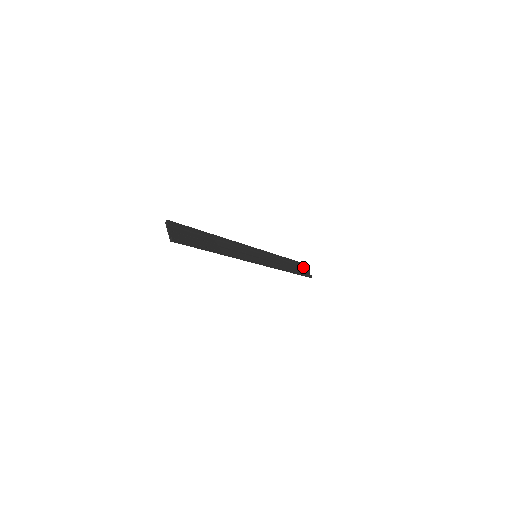
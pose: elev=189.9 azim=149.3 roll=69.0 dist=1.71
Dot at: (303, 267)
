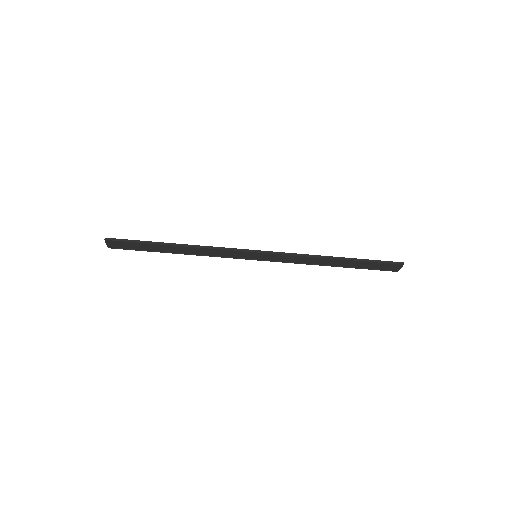
Dot at: (384, 269)
